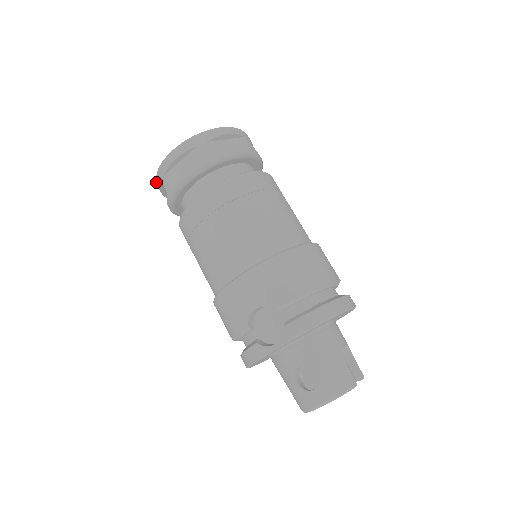
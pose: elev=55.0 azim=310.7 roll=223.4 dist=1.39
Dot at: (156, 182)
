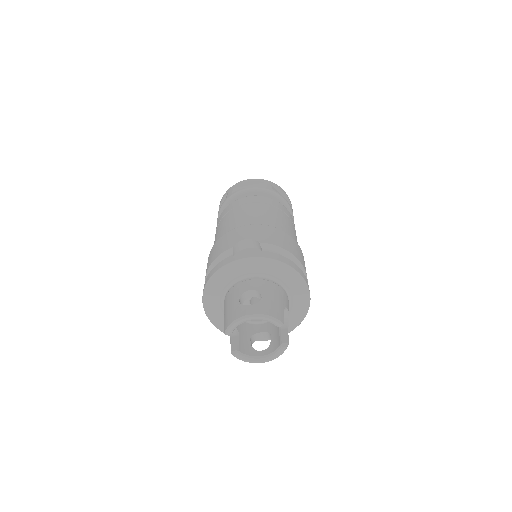
Dot at: (222, 197)
